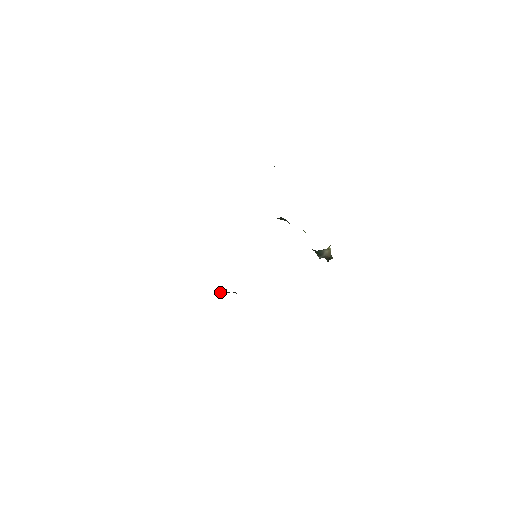
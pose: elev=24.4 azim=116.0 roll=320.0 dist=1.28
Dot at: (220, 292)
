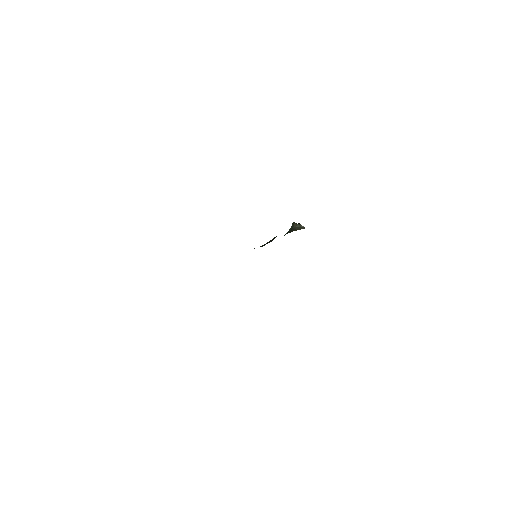
Dot at: occluded
